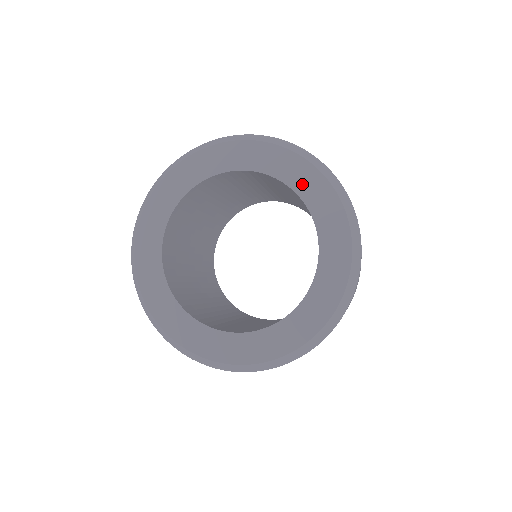
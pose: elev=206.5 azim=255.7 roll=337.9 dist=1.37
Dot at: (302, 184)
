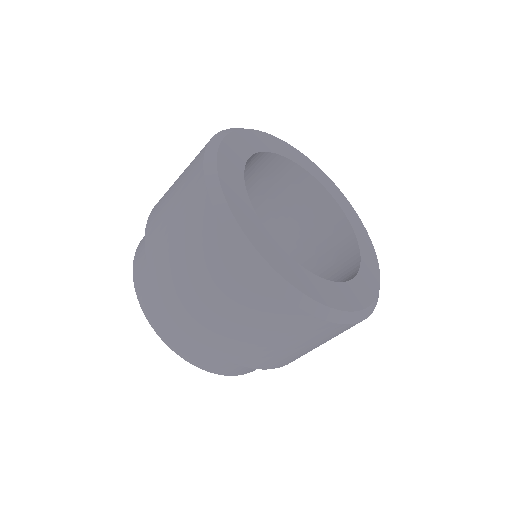
Dot at: (358, 230)
